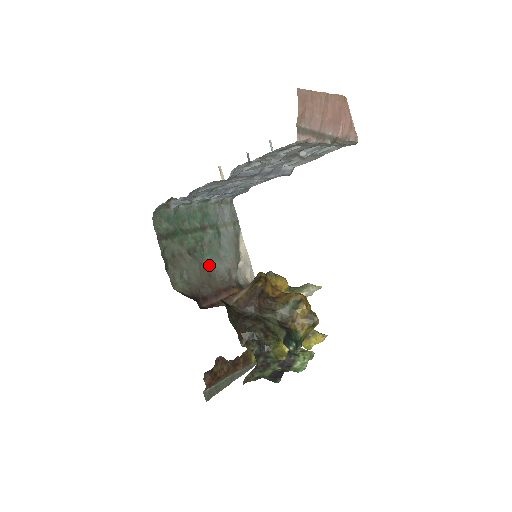
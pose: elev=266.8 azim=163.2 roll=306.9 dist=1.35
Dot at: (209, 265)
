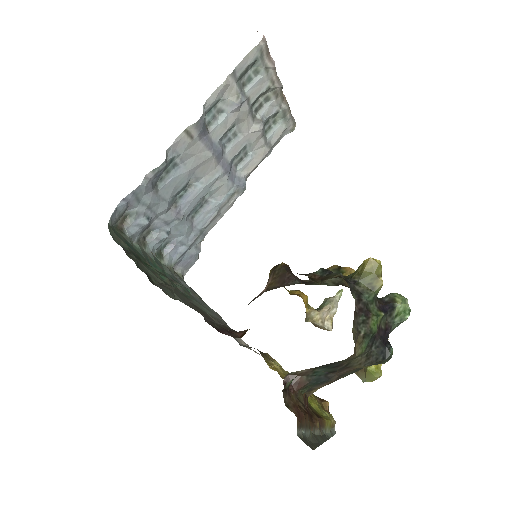
Dot at: (198, 307)
